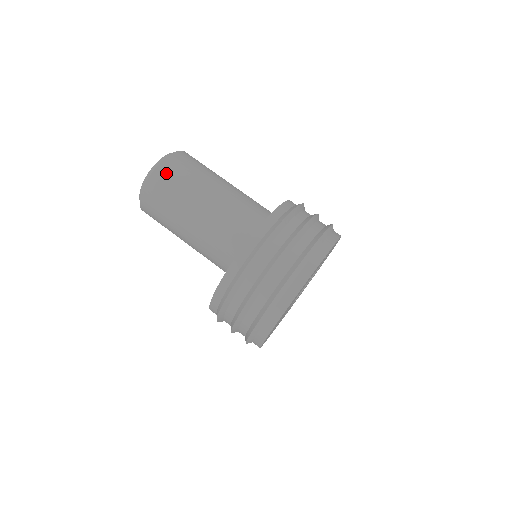
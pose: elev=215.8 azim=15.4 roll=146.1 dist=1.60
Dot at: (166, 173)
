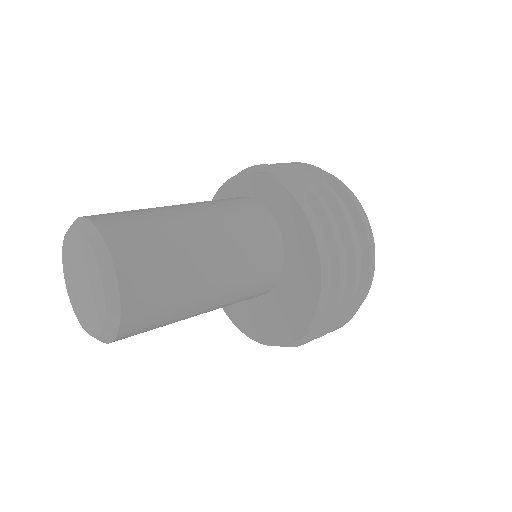
Dot at: (140, 291)
